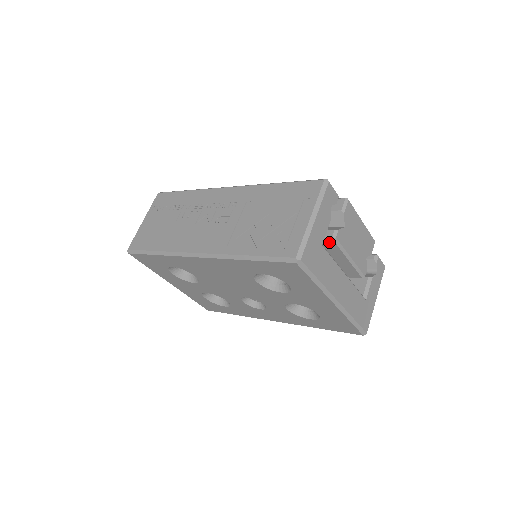
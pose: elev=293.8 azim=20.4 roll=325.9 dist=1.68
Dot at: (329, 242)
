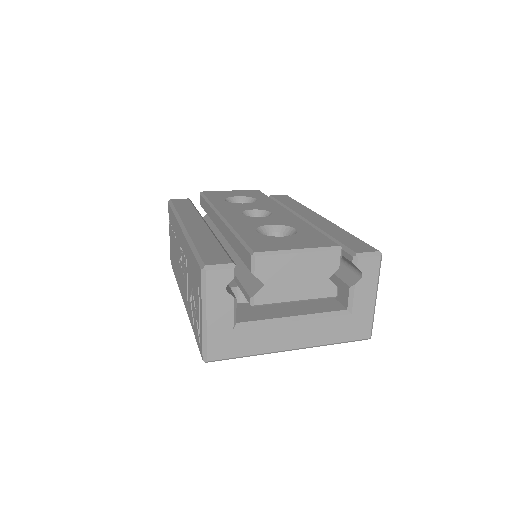
Dot at: occluded
